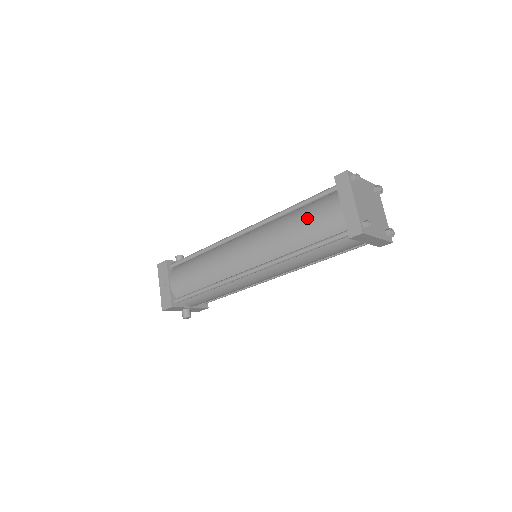
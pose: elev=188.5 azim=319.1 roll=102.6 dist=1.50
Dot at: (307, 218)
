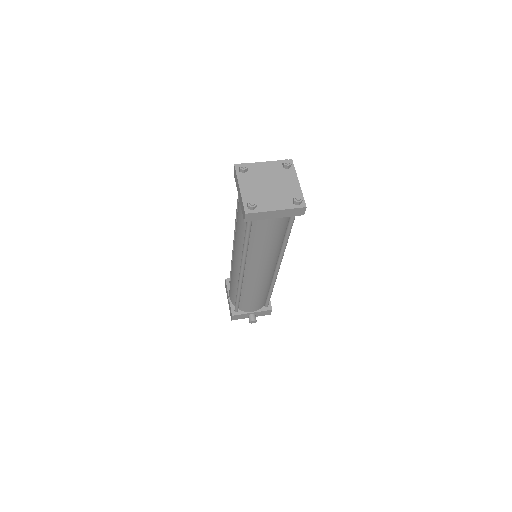
Dot at: (237, 214)
